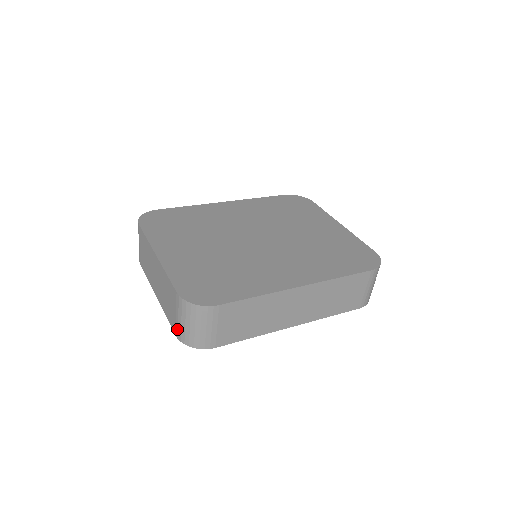
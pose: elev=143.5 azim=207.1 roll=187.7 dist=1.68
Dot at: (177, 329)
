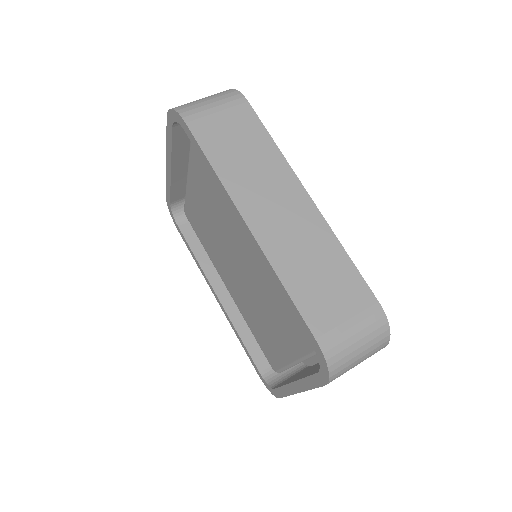
Dot at: occluded
